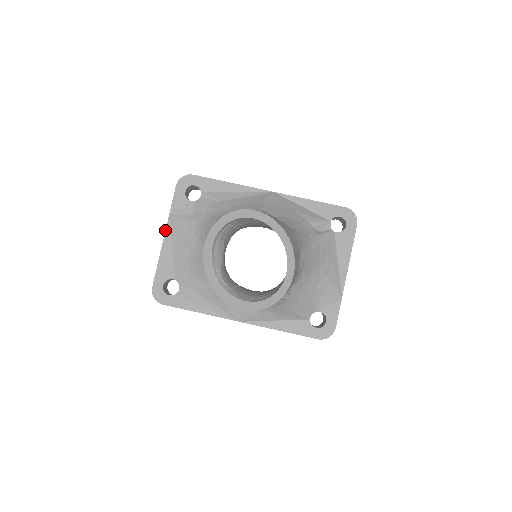
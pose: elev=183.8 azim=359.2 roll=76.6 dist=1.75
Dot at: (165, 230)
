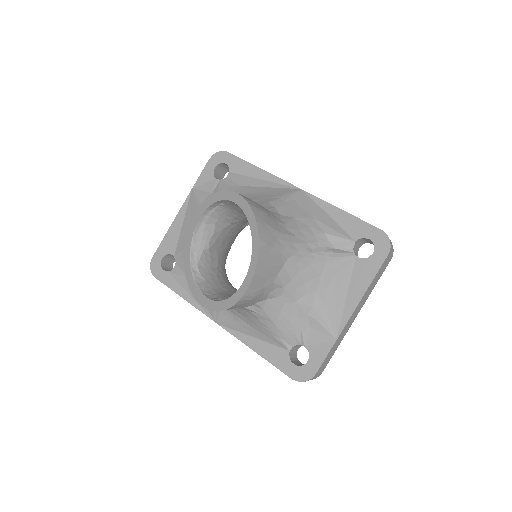
Dot at: (183, 203)
